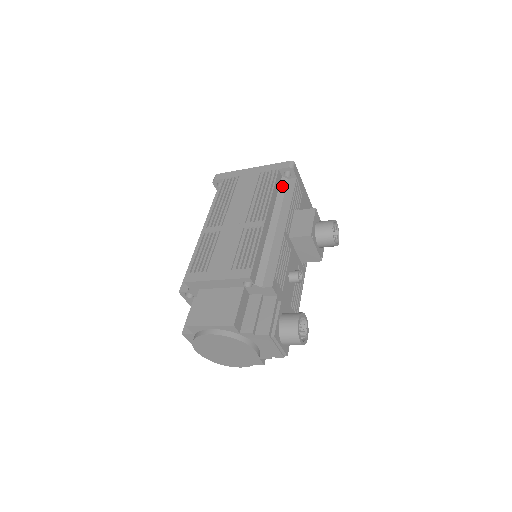
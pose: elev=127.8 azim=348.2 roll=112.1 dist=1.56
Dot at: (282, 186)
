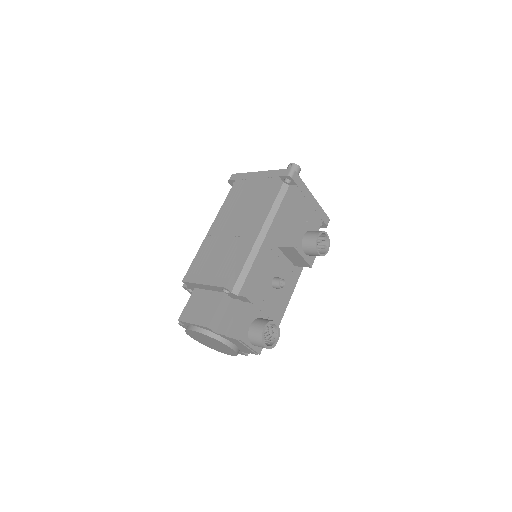
Dot at: (281, 193)
